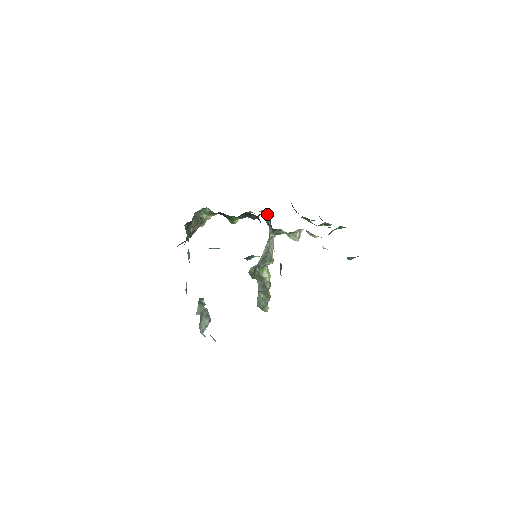
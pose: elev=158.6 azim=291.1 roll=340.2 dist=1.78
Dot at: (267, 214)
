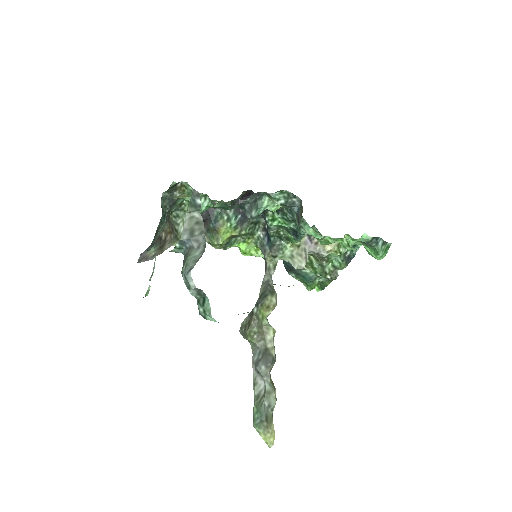
Dot at: (261, 232)
